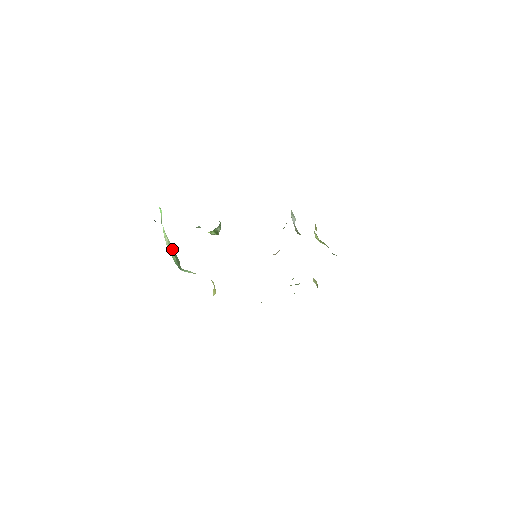
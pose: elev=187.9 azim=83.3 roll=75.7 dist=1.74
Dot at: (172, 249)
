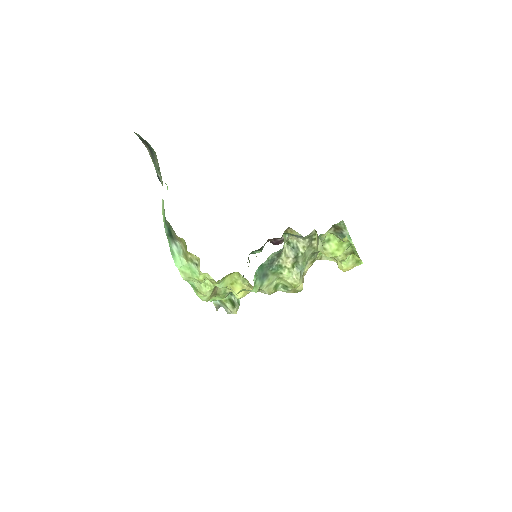
Dot at: occluded
